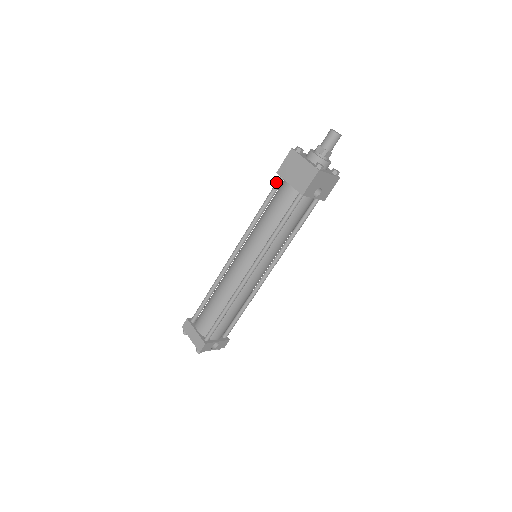
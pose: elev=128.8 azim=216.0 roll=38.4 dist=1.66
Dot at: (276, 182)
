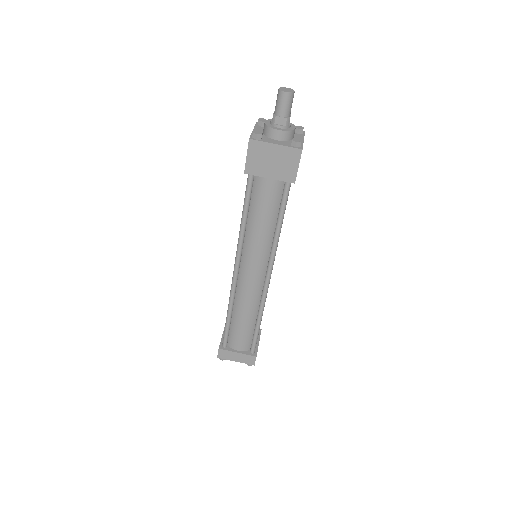
Dot at: (248, 182)
